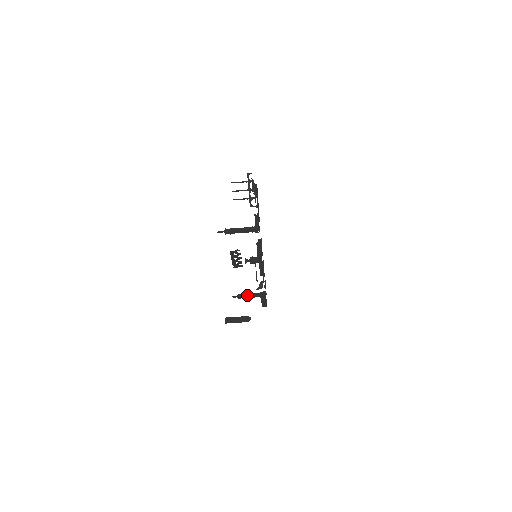
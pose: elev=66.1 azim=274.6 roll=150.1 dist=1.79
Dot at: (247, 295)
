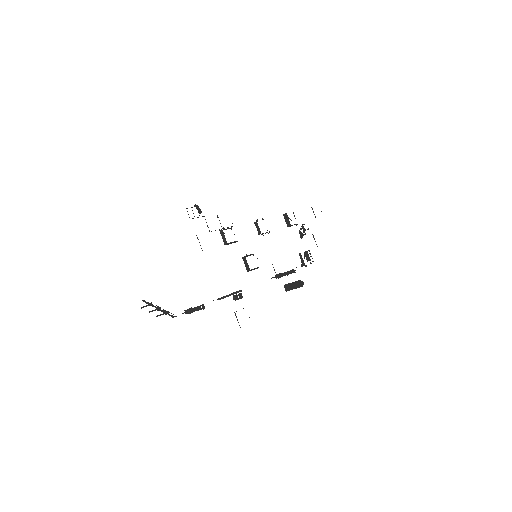
Dot at: (281, 275)
